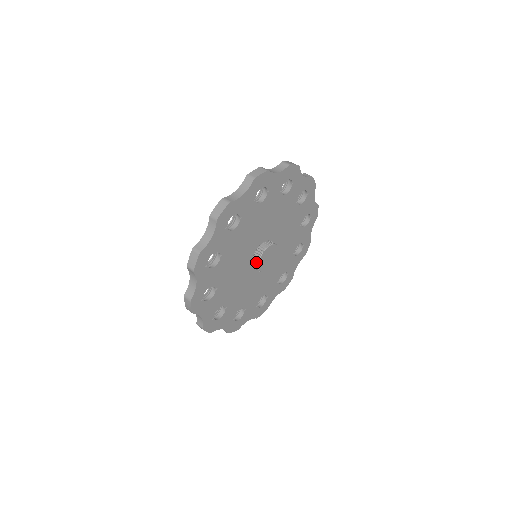
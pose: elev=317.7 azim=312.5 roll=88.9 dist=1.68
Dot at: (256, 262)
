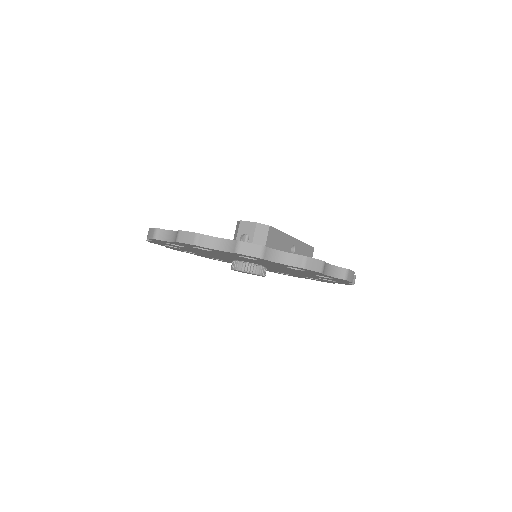
Dot at: occluded
